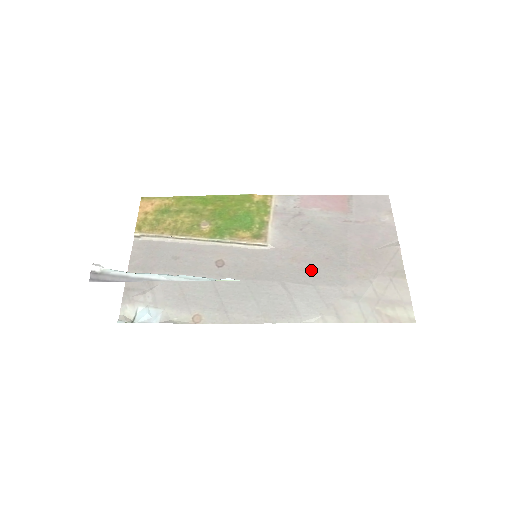
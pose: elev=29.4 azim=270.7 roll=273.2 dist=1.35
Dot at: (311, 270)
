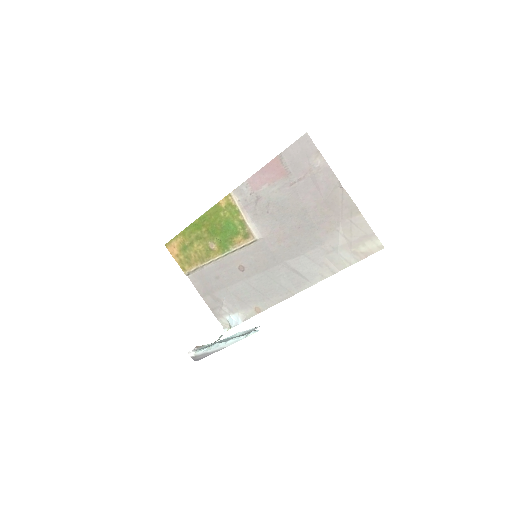
Dot at: (295, 243)
